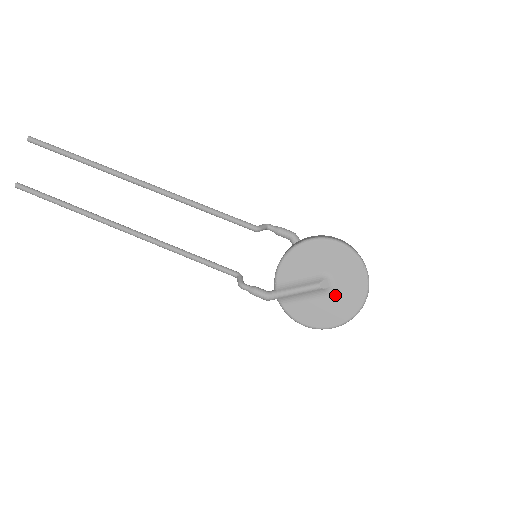
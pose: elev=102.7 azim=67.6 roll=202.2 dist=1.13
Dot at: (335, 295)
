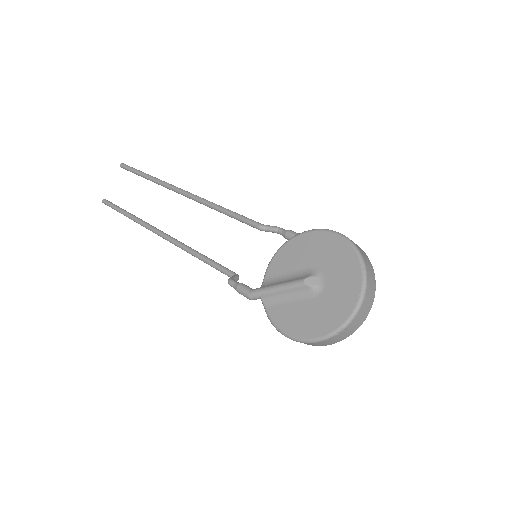
Dot at: (323, 297)
